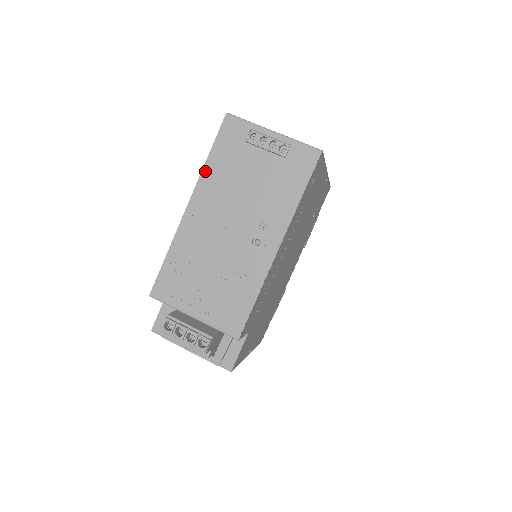
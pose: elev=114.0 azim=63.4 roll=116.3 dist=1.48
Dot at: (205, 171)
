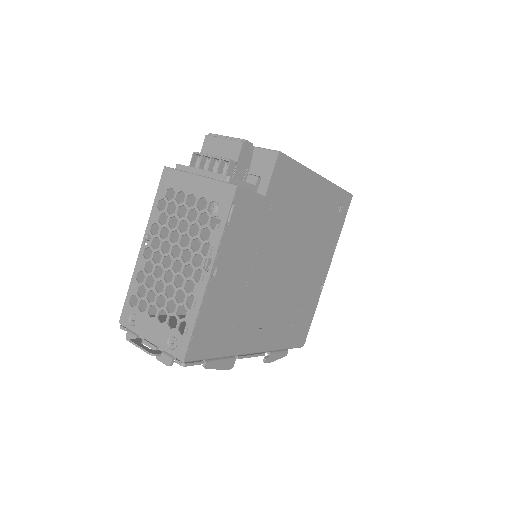
Dot at: occluded
